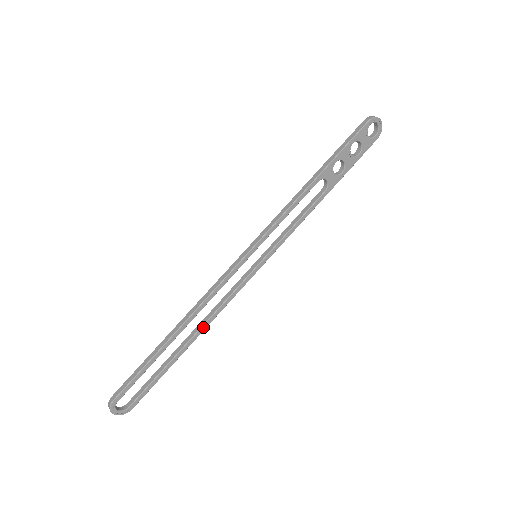
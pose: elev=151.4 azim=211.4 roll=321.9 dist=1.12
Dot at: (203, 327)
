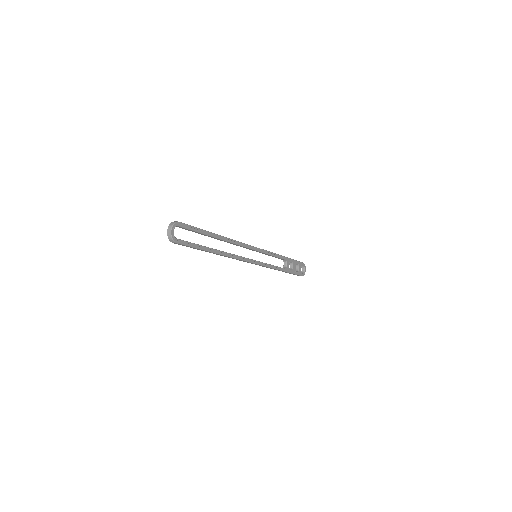
Dot at: (226, 253)
